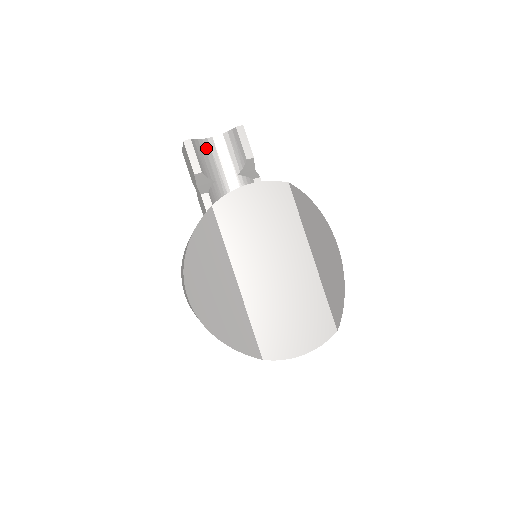
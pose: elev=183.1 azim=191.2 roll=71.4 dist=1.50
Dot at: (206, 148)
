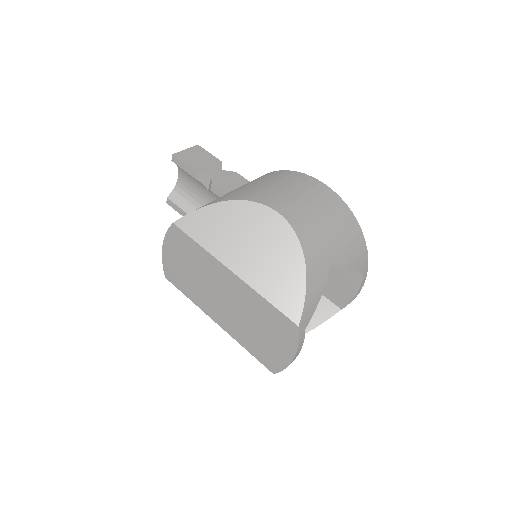
Dot at: (182, 189)
